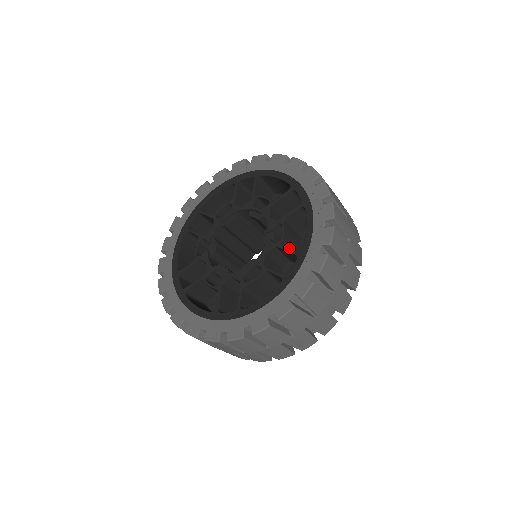
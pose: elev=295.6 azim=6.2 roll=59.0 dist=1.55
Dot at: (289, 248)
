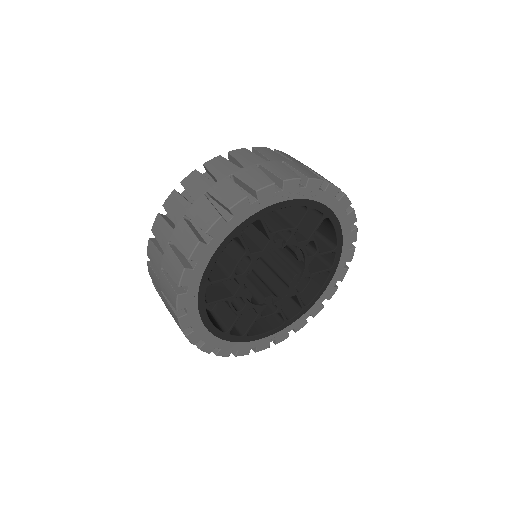
Dot at: occluded
